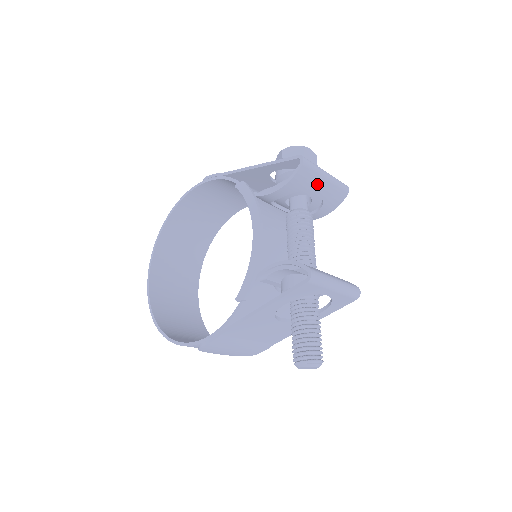
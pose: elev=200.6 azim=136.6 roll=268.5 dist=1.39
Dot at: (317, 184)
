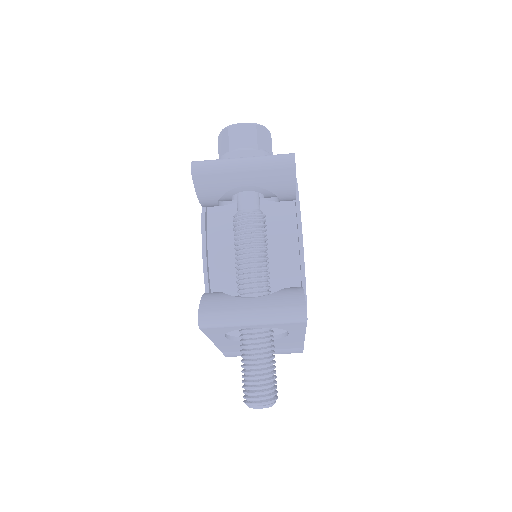
Dot at: (235, 181)
